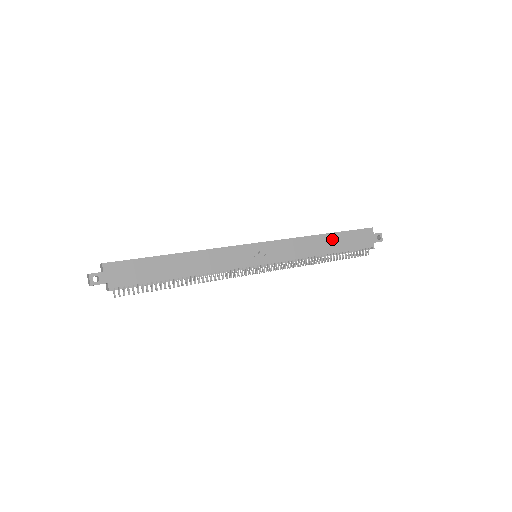
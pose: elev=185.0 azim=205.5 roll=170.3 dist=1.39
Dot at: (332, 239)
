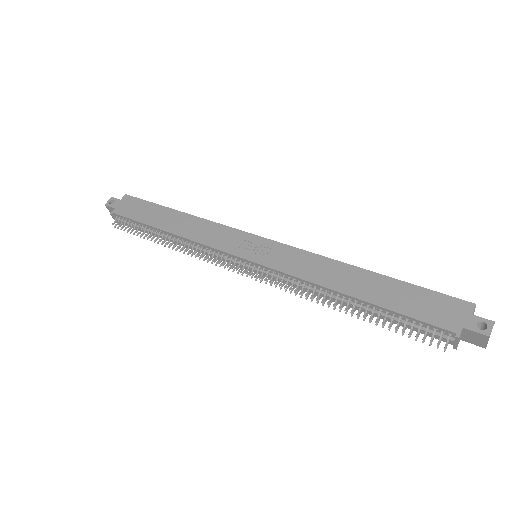
Dot at: (375, 282)
